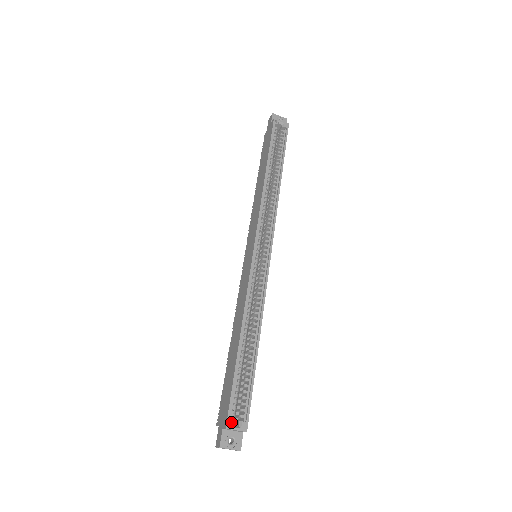
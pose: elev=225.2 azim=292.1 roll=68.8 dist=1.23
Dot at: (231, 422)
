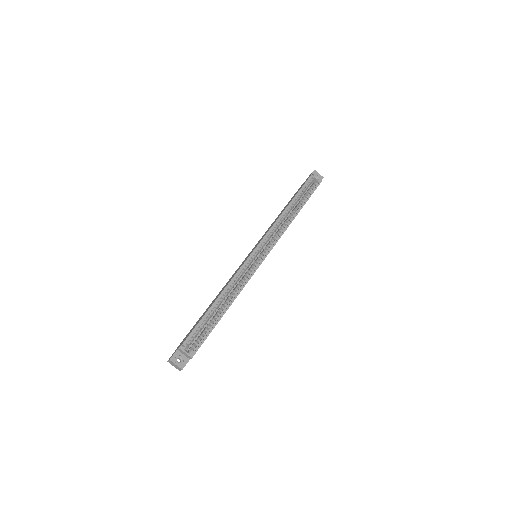
Dot at: (185, 346)
